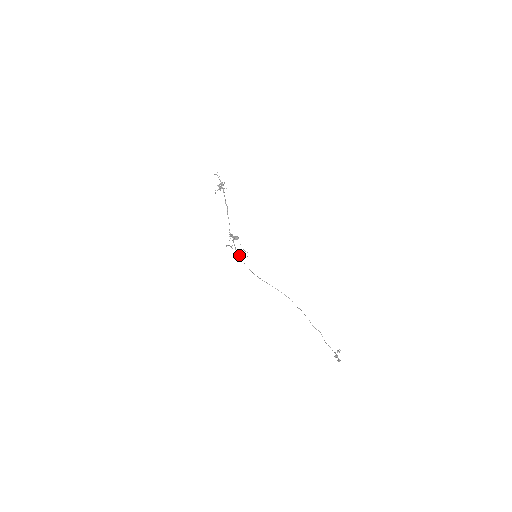
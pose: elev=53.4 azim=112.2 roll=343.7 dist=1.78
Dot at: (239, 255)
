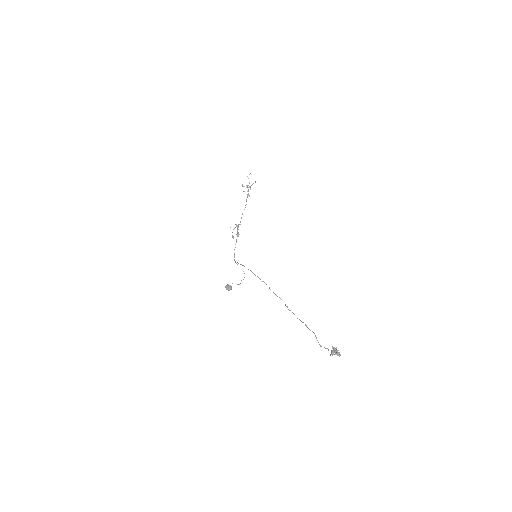
Dot at: occluded
